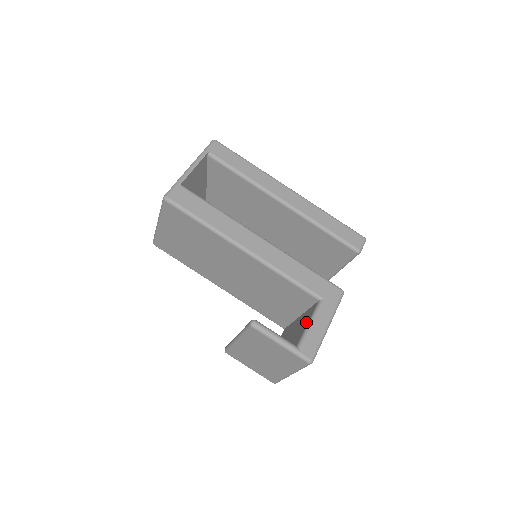
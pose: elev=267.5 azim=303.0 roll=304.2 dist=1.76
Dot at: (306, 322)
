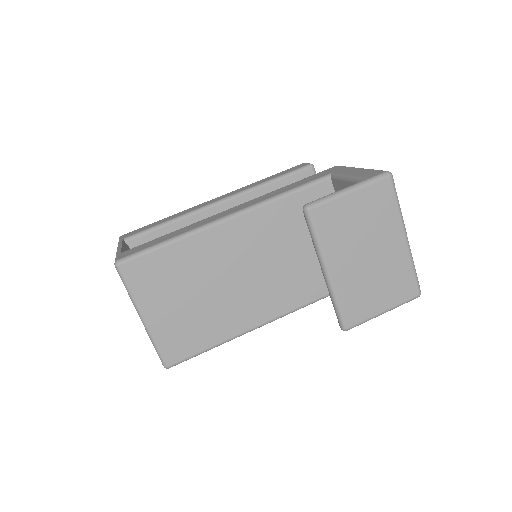
Dot at: occluded
